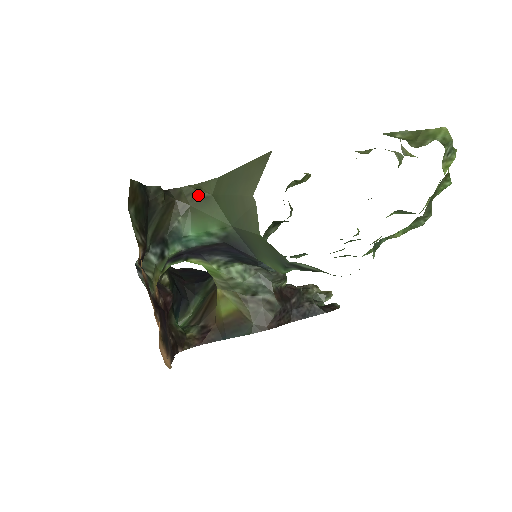
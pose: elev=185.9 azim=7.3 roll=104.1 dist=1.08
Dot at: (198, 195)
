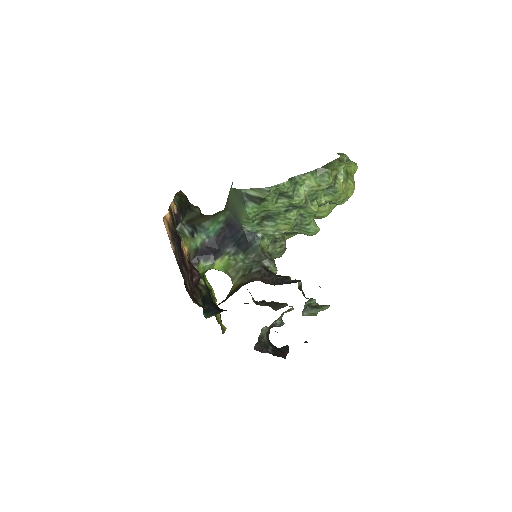
Dot at: occluded
